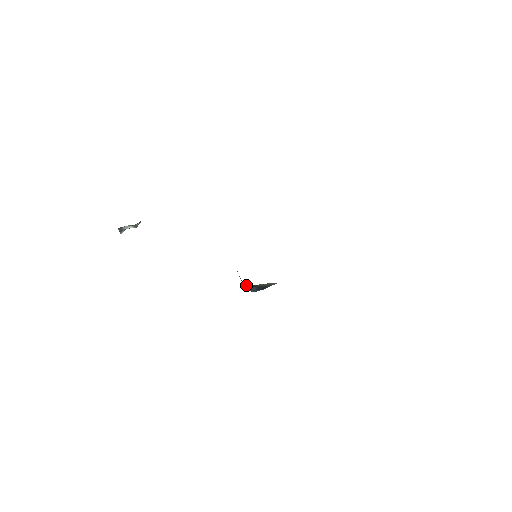
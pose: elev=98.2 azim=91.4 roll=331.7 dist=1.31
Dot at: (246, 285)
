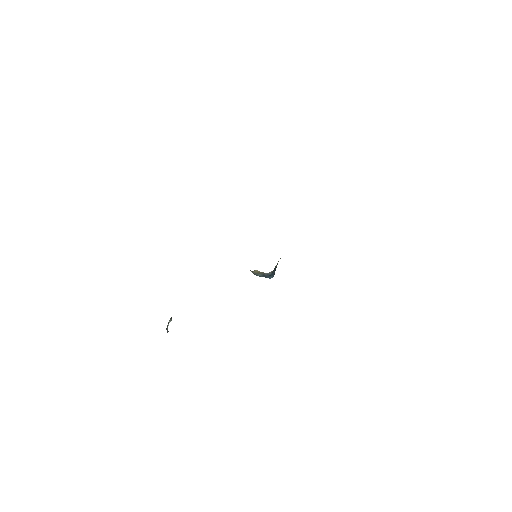
Dot at: occluded
